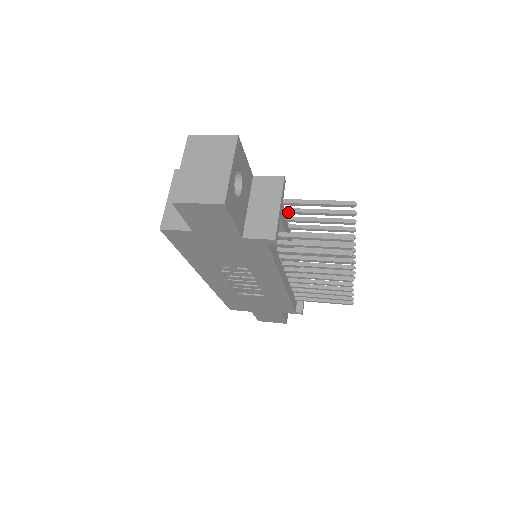
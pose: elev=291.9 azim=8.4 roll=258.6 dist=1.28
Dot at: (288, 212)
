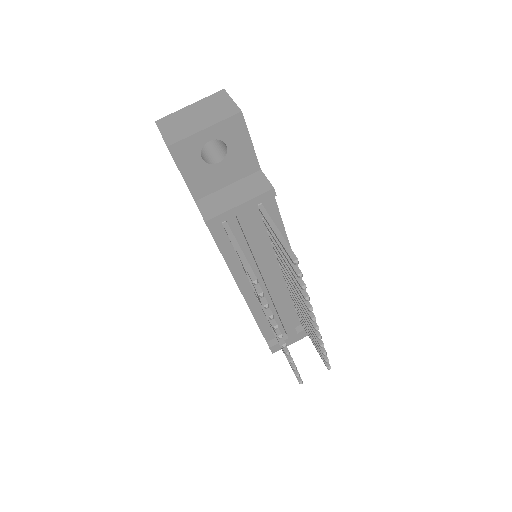
Dot at: (267, 227)
